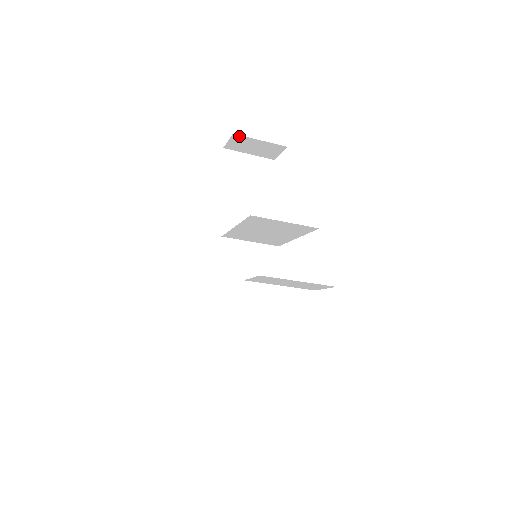
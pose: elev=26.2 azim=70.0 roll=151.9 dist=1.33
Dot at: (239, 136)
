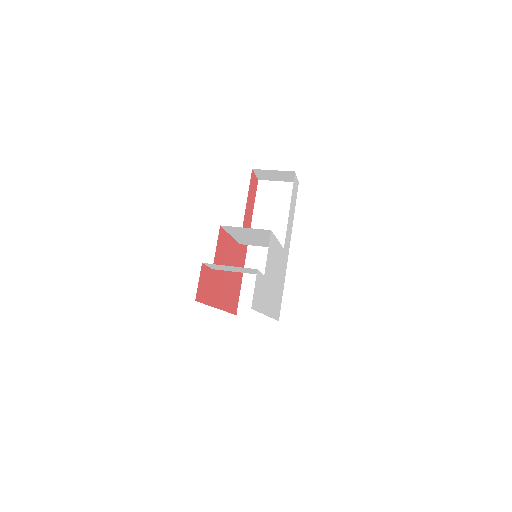
Dot at: (258, 170)
